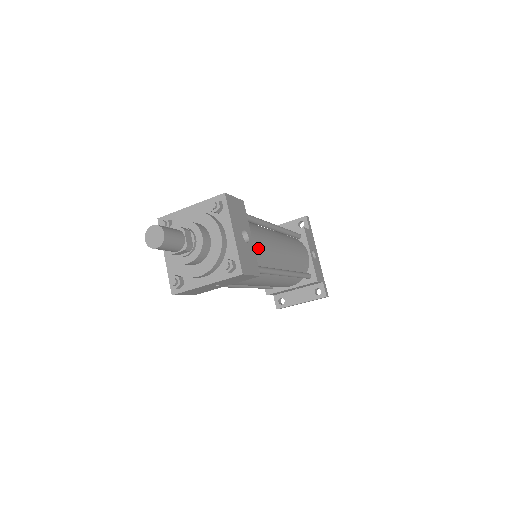
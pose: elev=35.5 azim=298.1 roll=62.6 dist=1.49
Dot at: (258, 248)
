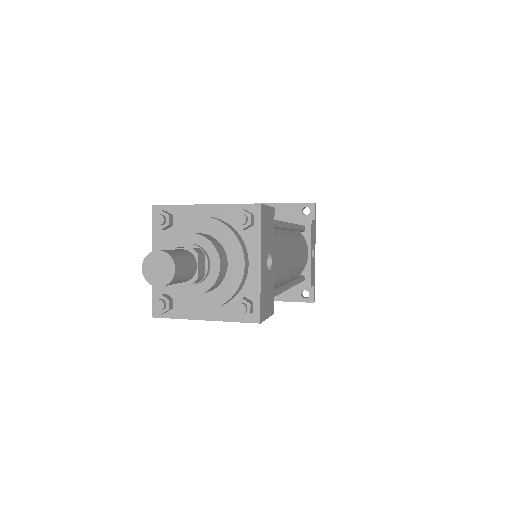
Dot at: (274, 269)
